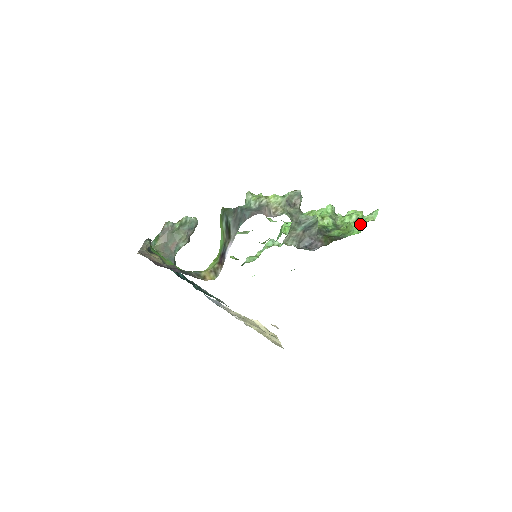
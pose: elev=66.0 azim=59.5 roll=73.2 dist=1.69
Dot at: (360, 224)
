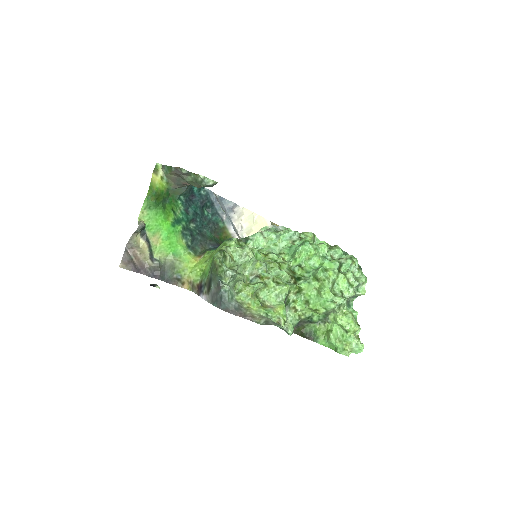
Dot at: (335, 346)
